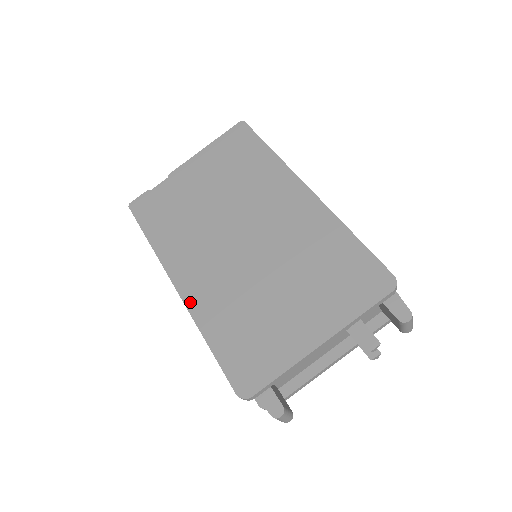
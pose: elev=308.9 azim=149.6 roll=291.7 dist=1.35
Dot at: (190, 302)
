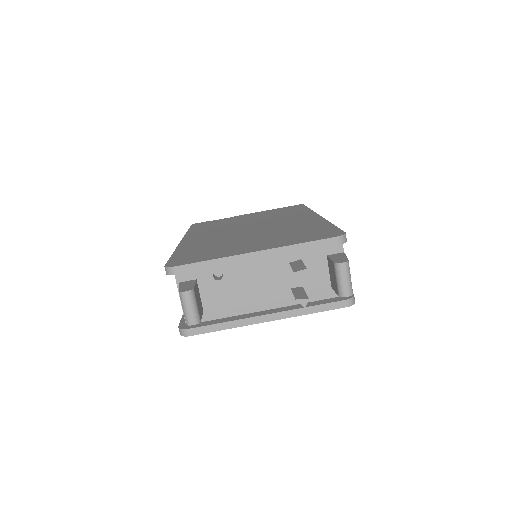
Dot at: (184, 243)
